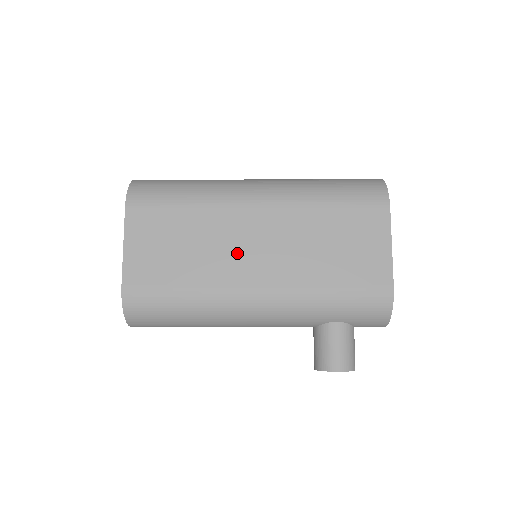
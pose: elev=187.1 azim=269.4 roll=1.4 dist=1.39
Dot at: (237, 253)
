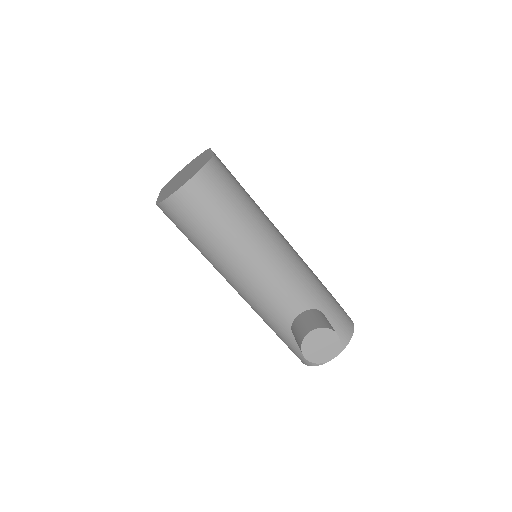
Dot at: occluded
